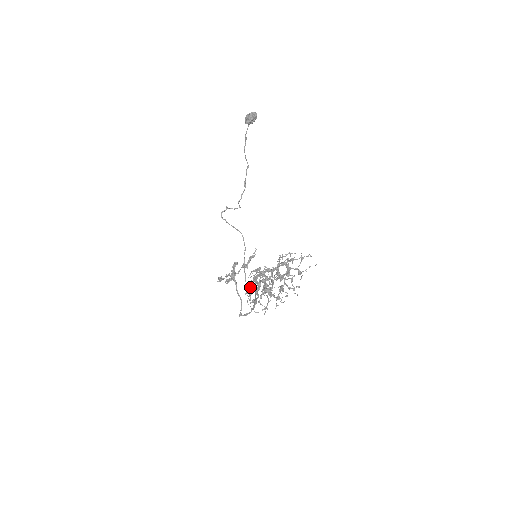
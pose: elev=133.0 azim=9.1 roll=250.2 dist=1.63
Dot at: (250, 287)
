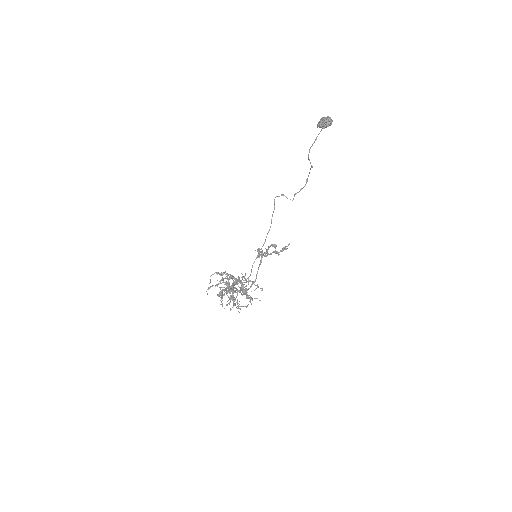
Dot at: occluded
